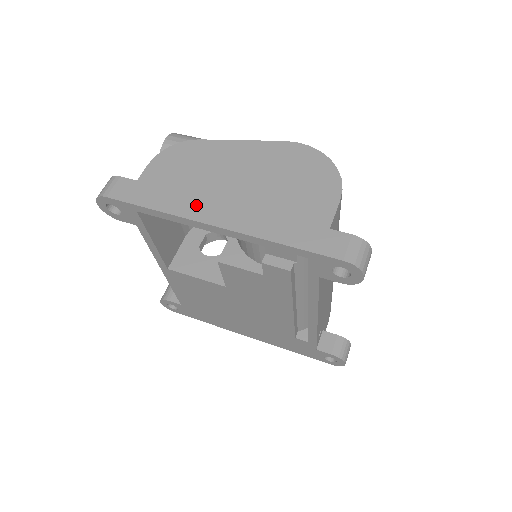
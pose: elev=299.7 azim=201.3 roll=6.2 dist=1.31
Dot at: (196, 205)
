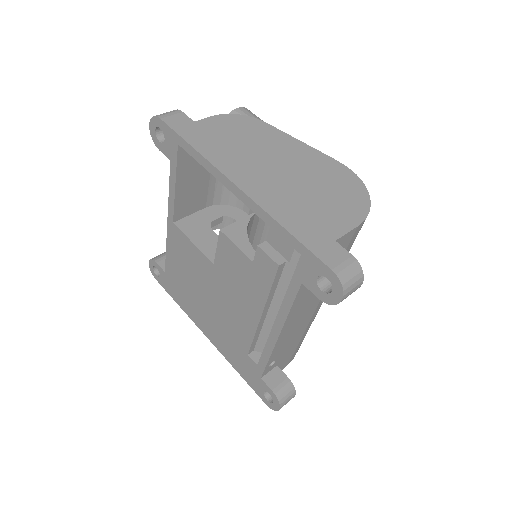
Dot at: (231, 163)
